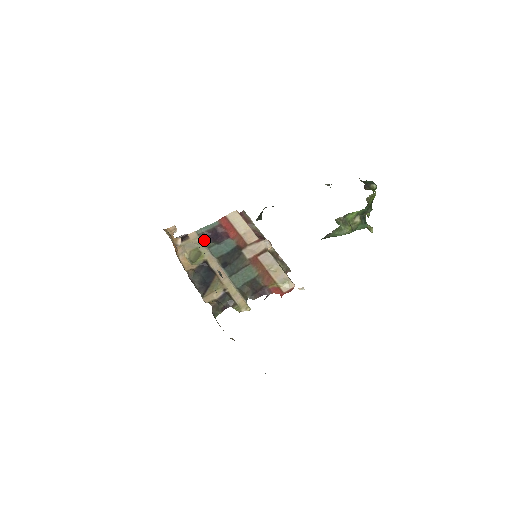
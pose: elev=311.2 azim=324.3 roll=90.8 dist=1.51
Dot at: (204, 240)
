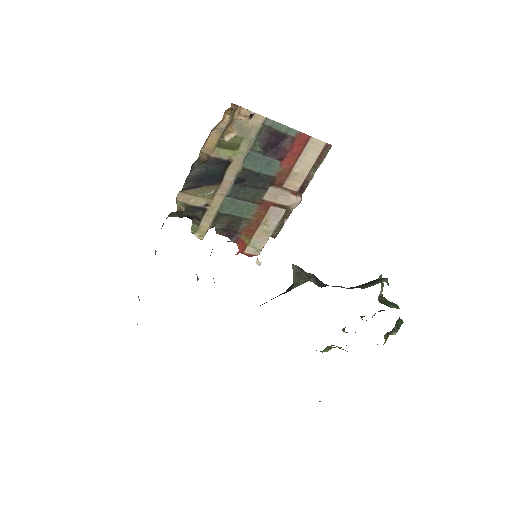
Dot at: (260, 136)
